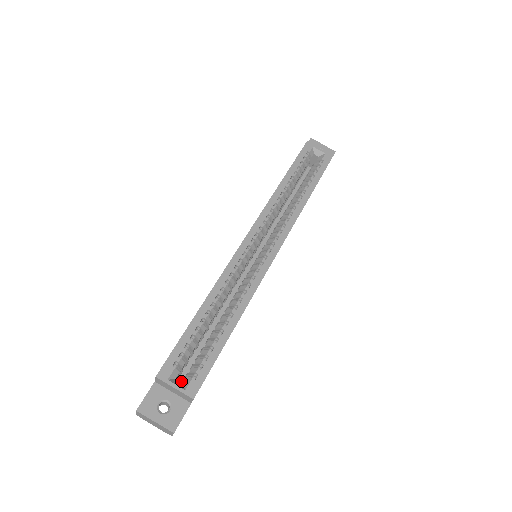
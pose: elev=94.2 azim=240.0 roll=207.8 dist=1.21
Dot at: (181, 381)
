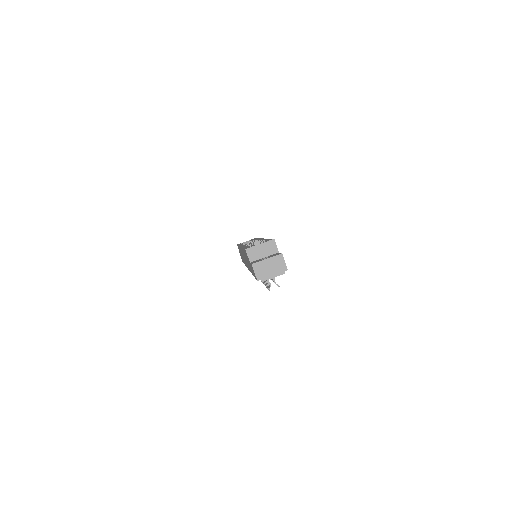
Dot at: occluded
